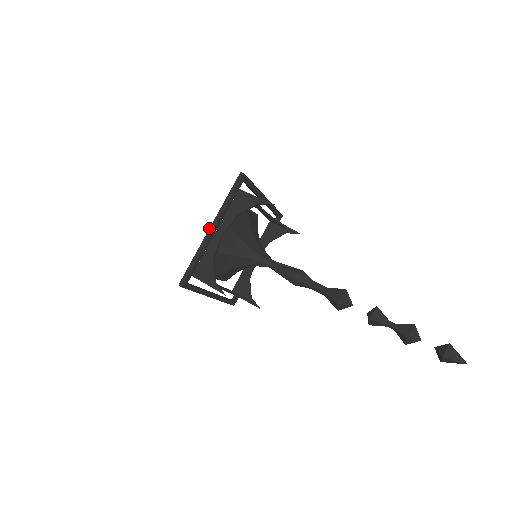
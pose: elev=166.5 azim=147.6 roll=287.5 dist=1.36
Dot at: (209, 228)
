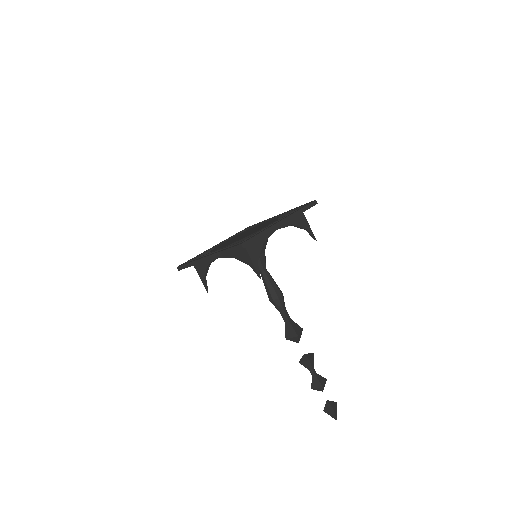
Dot at: (205, 256)
